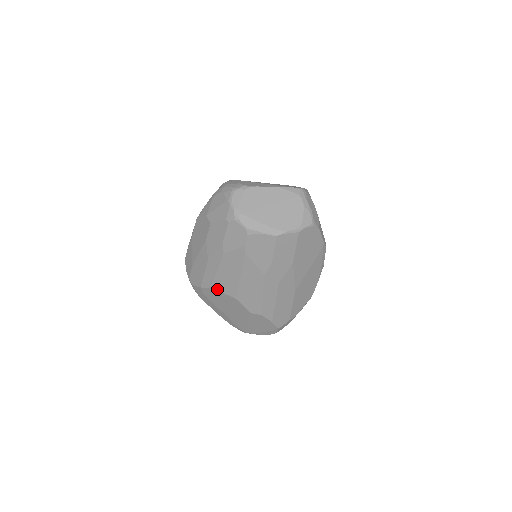
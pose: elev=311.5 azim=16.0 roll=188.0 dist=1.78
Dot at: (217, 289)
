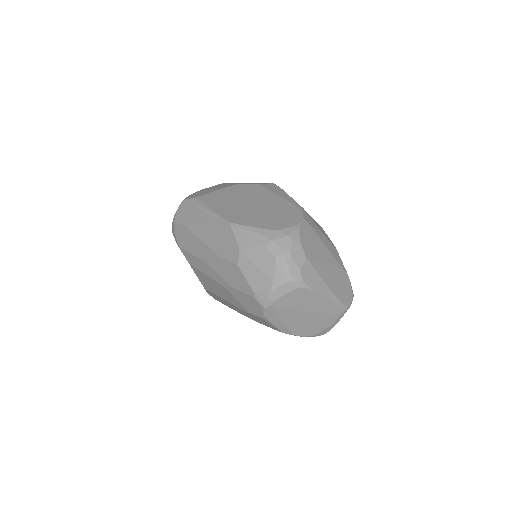
Dot at: (193, 269)
